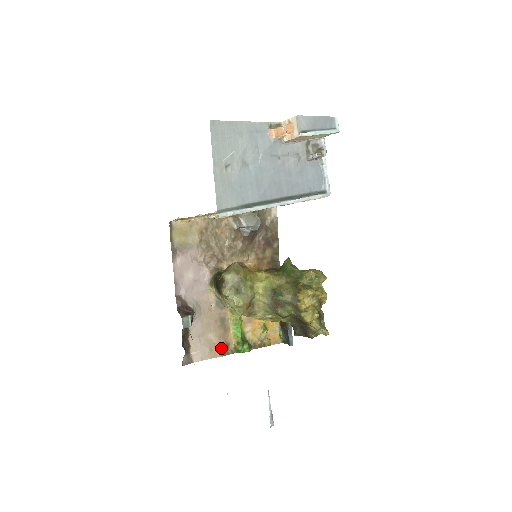
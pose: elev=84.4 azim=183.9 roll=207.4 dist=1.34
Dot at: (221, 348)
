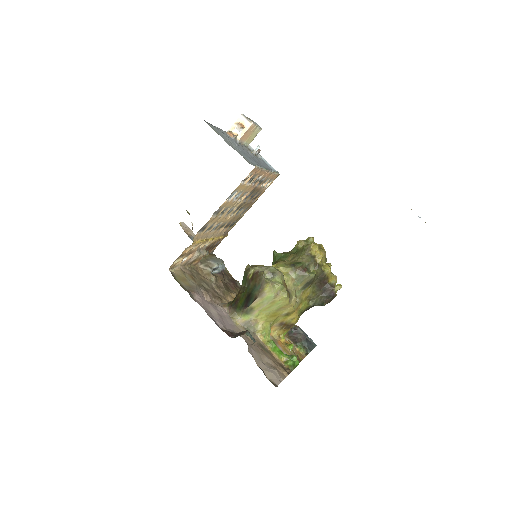
Dot at: (281, 369)
